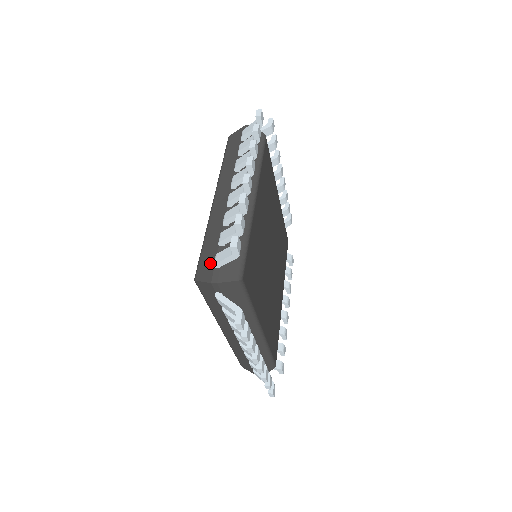
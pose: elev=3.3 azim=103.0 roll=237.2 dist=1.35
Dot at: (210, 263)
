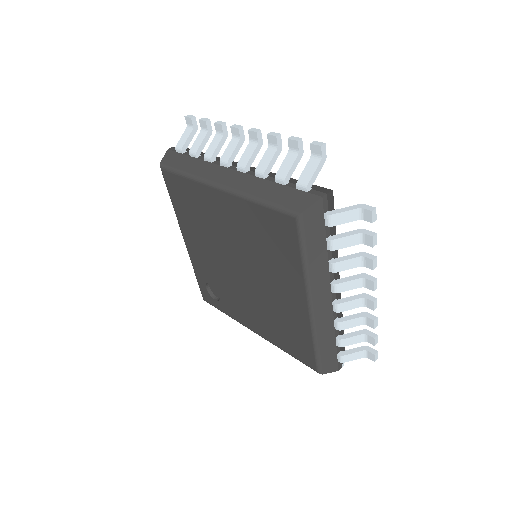
Dot at: (333, 360)
